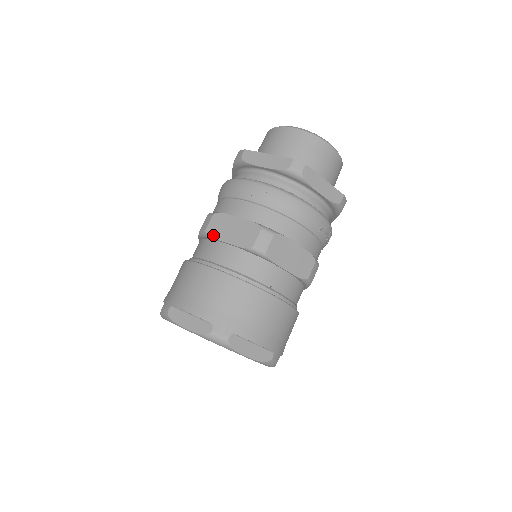
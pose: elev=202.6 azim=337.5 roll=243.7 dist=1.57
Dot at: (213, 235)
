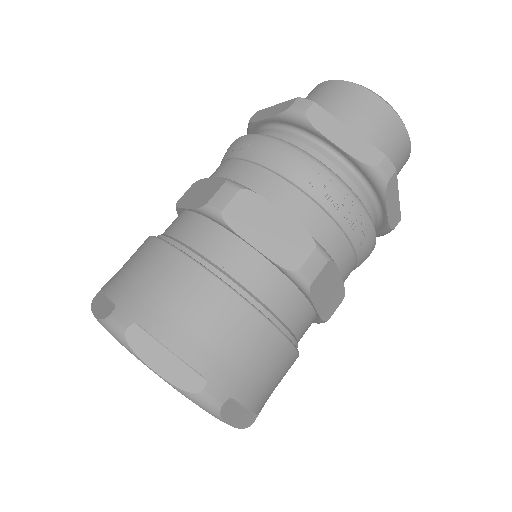
Dot at: (180, 204)
